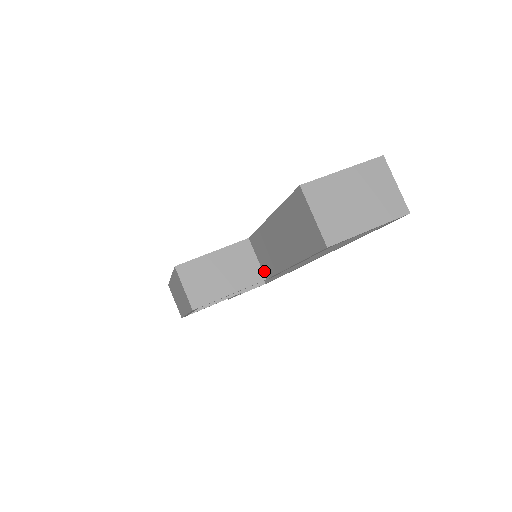
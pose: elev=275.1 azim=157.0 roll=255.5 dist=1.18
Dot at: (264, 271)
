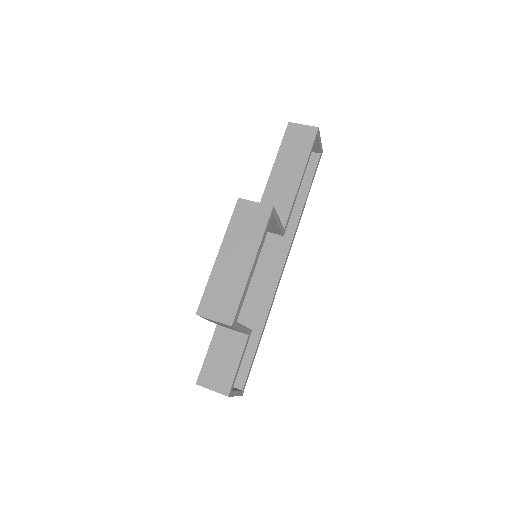
Dot at: occluded
